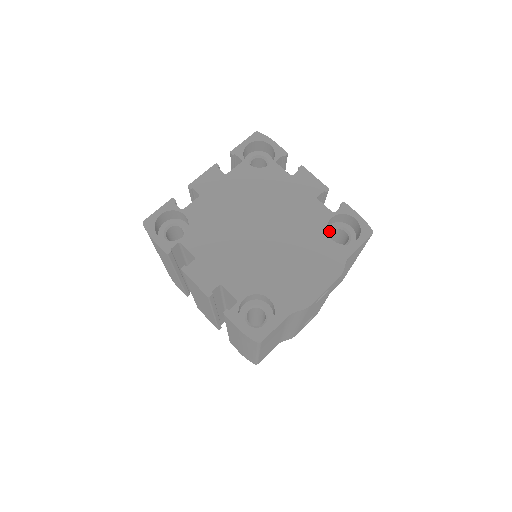
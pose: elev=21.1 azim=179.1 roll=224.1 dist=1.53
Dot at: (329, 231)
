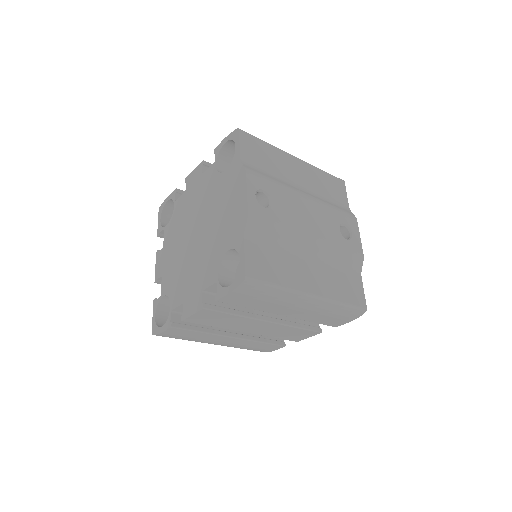
Dot at: occluded
